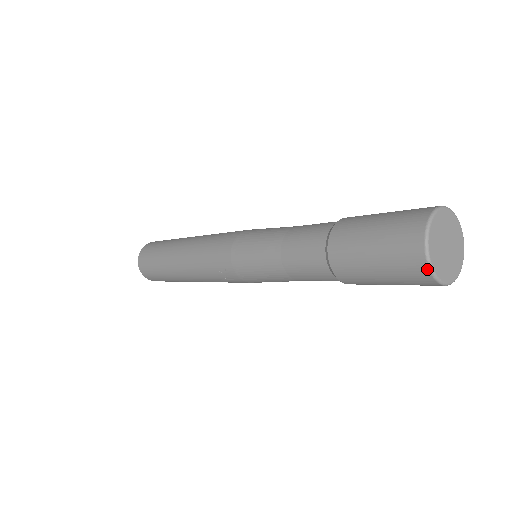
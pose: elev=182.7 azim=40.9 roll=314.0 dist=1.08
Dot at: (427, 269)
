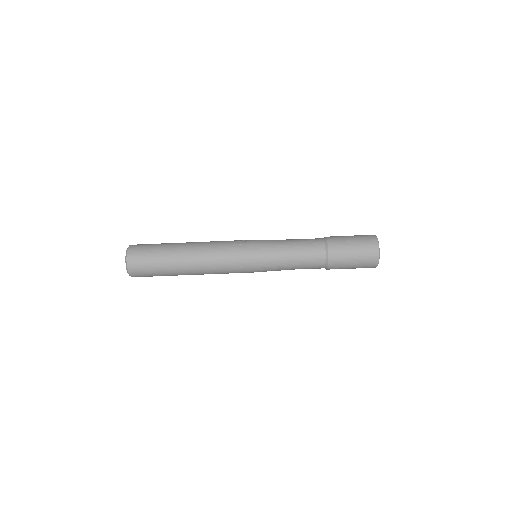
Dot at: (375, 236)
